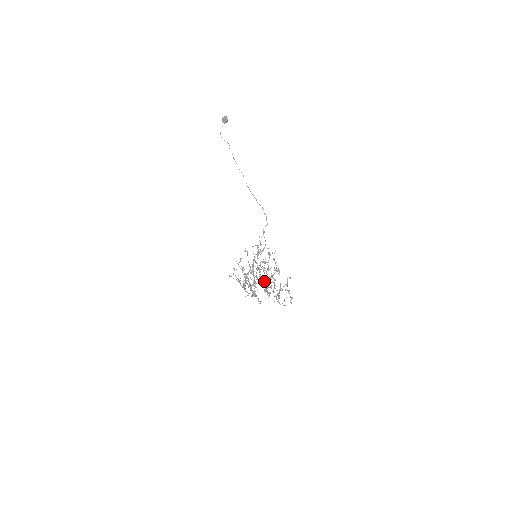
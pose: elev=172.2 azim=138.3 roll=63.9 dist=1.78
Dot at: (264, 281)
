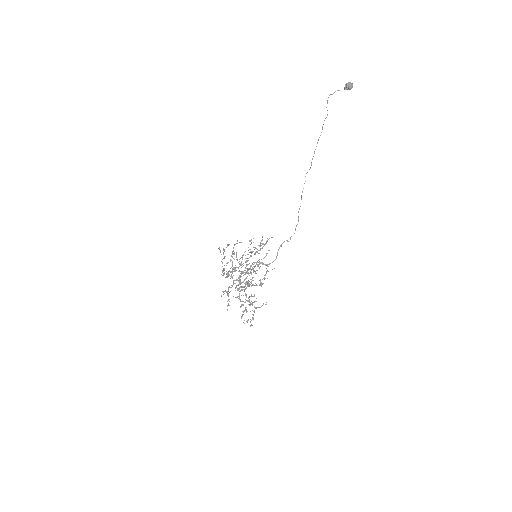
Dot at: occluded
